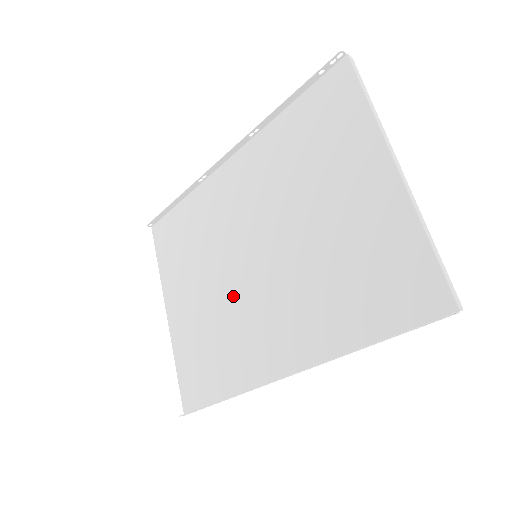
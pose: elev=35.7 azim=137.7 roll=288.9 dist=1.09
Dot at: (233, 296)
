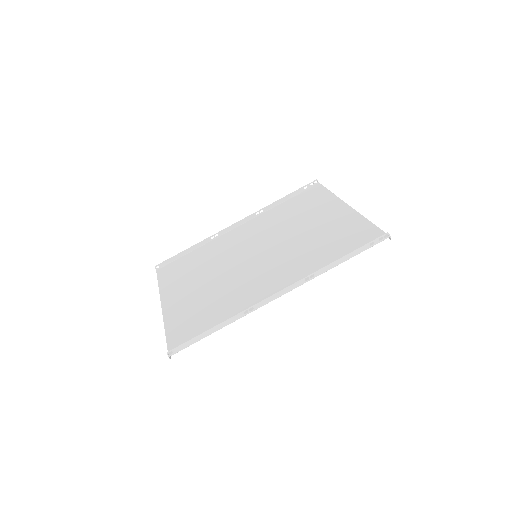
Dot at: (234, 277)
